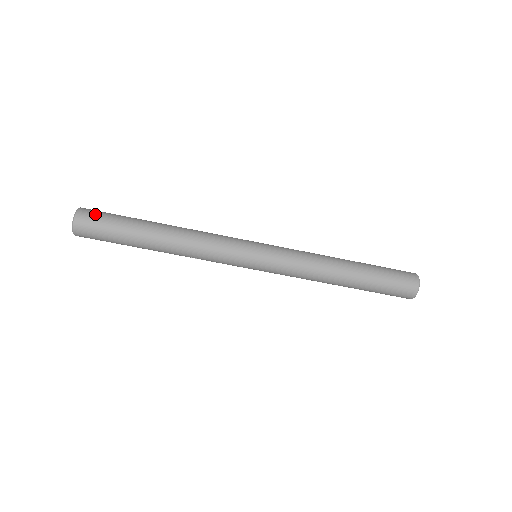
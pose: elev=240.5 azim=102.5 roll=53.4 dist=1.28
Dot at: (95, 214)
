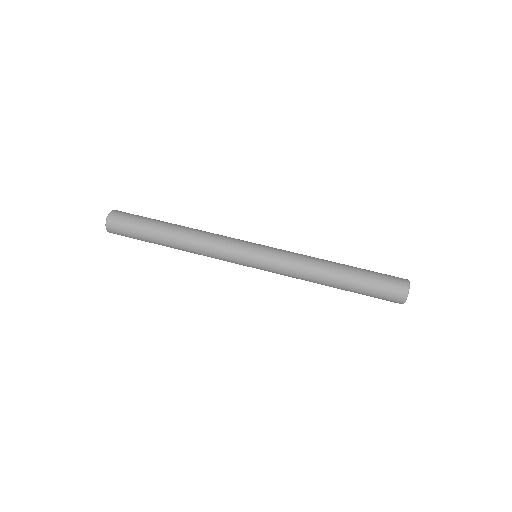
Dot at: (127, 213)
